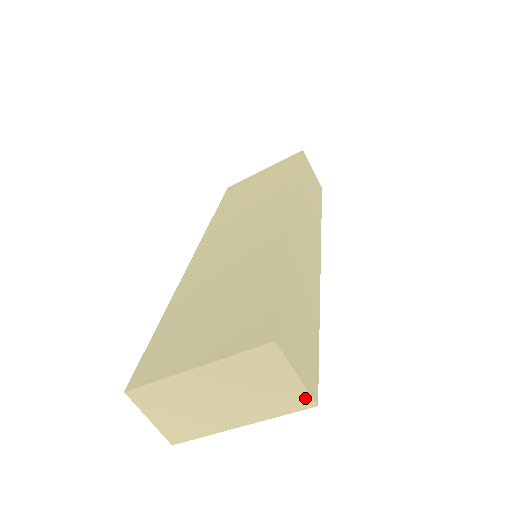
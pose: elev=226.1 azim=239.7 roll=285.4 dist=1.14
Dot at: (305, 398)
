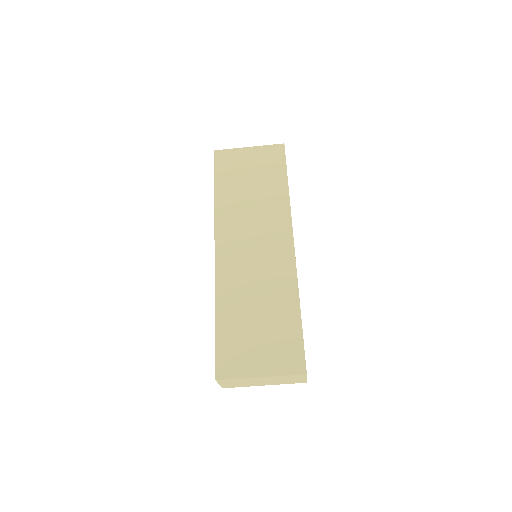
Dot at: (303, 382)
